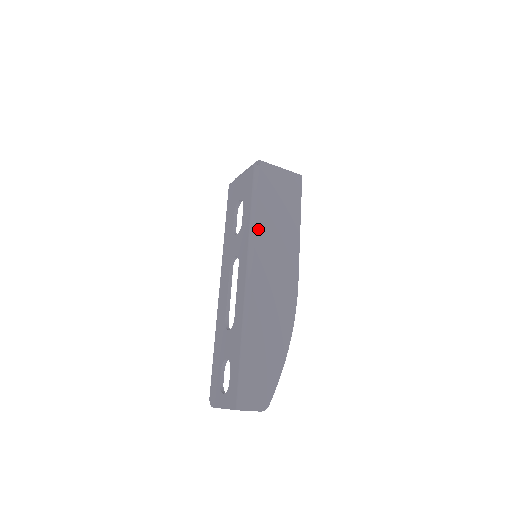
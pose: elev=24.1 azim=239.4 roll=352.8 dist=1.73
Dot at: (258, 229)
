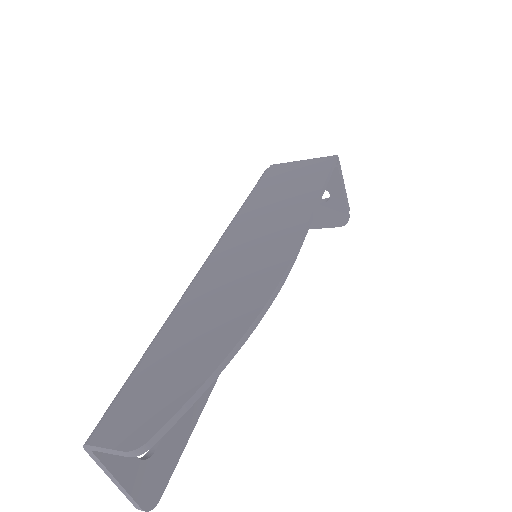
Dot at: (242, 214)
